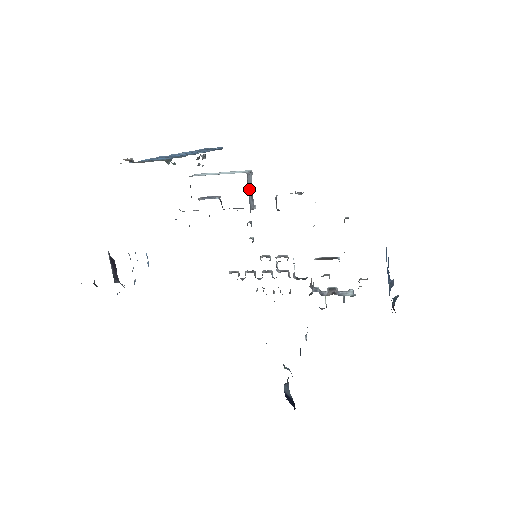
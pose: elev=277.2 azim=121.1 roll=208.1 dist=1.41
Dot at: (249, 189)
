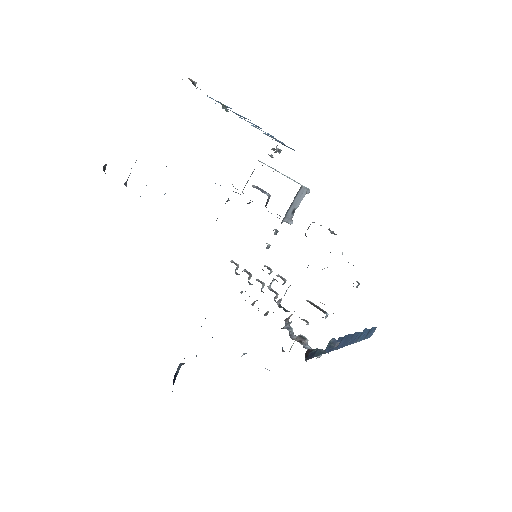
Dot at: (295, 201)
